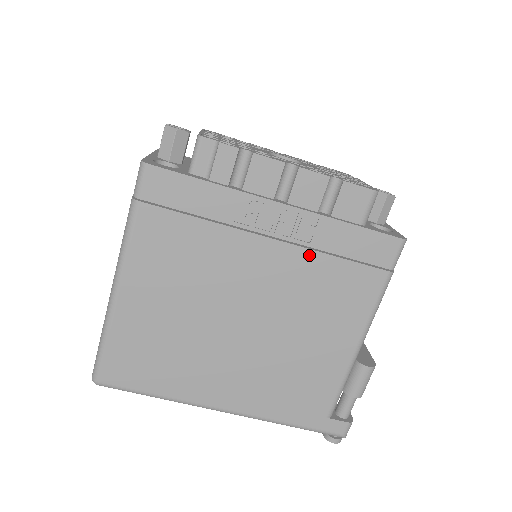
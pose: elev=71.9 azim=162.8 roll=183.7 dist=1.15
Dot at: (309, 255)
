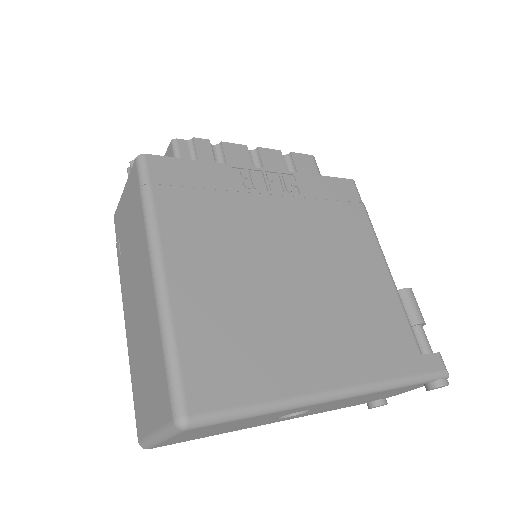
Dot at: (306, 202)
